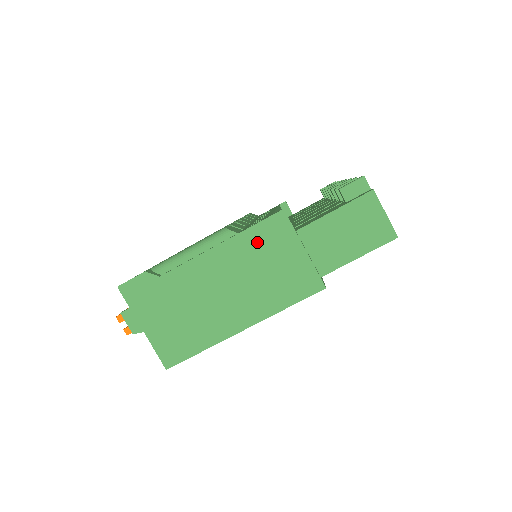
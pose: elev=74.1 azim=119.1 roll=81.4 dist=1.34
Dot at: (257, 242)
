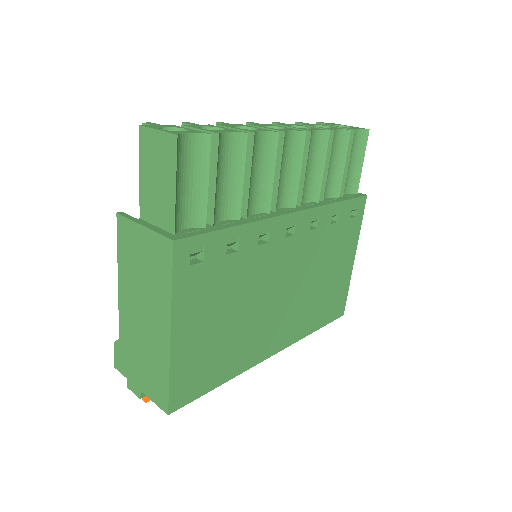
Dot at: (126, 255)
